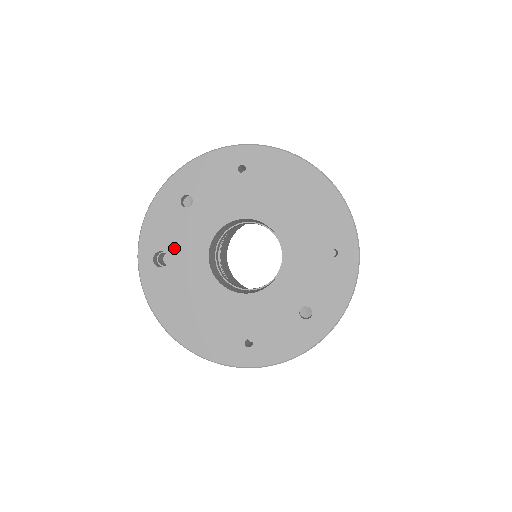
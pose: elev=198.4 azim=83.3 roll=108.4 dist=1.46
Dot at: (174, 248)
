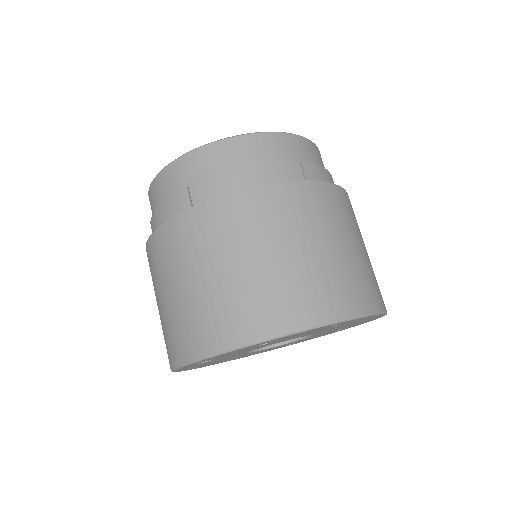
Dot at: occluded
